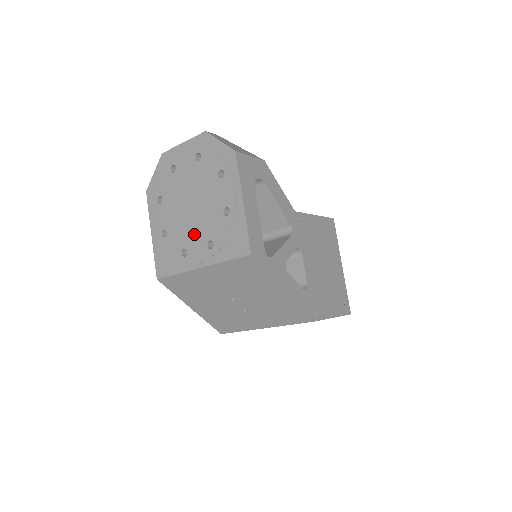
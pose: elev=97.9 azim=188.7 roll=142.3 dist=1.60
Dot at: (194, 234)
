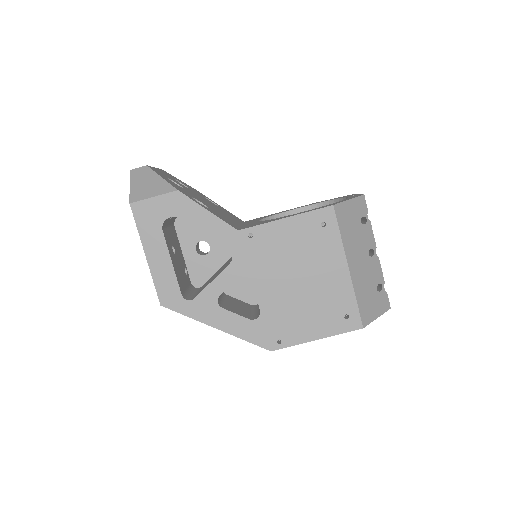
Dot at: occluded
